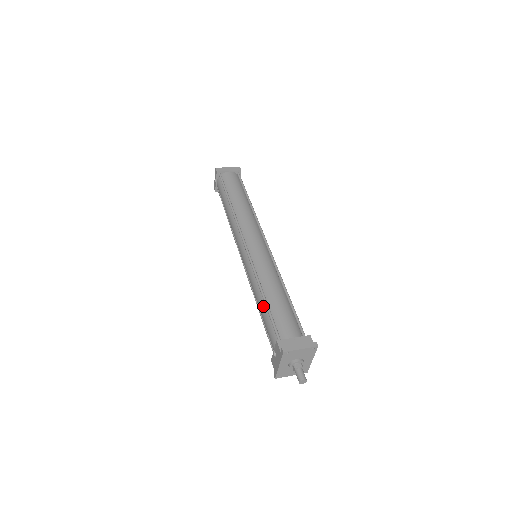
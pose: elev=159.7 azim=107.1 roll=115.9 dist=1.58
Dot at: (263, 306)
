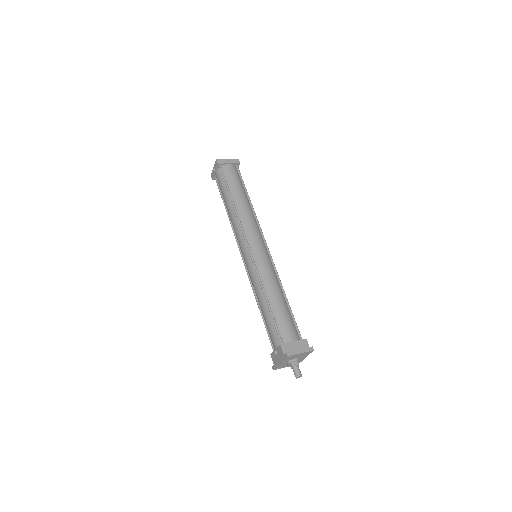
Dot at: (266, 309)
